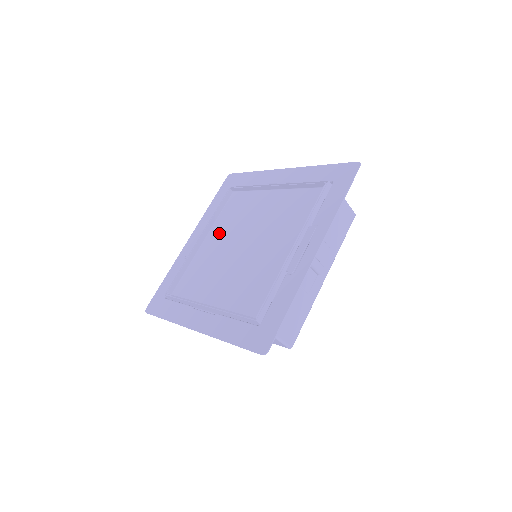
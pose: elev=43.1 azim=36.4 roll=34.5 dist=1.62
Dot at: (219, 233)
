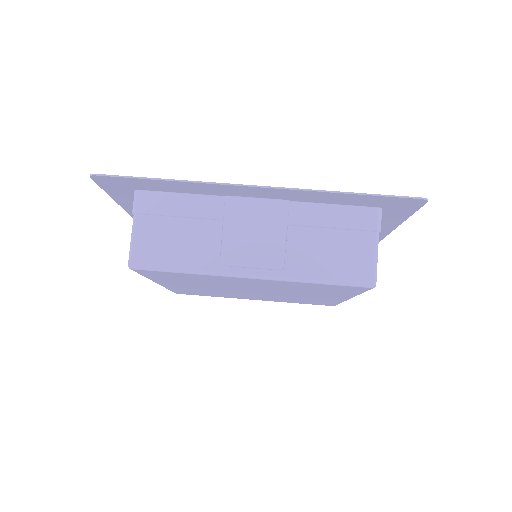
Dot at: occluded
